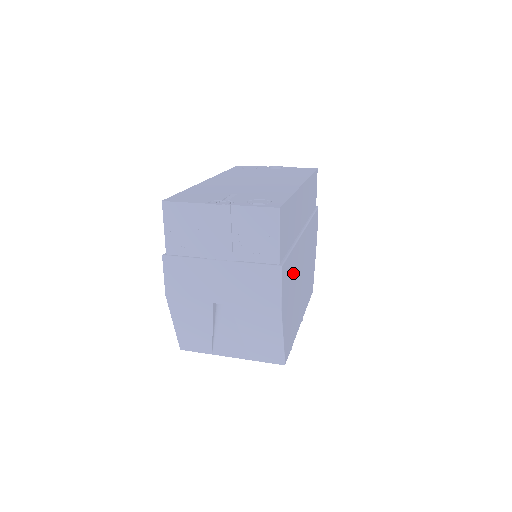
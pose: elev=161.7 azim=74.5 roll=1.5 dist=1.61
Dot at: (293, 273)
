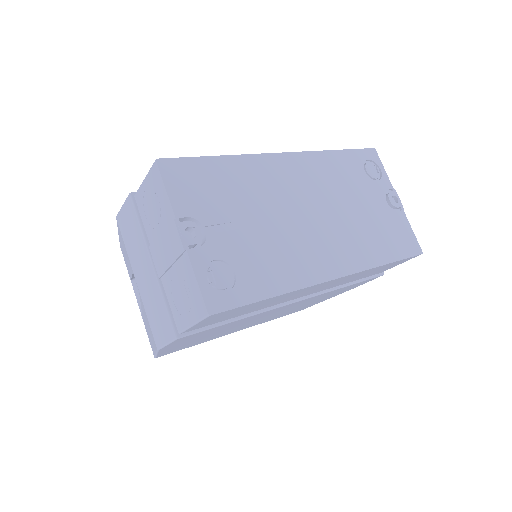
Dot at: (226, 327)
